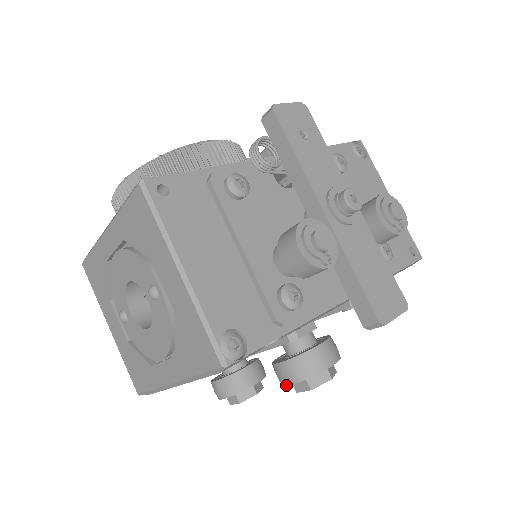
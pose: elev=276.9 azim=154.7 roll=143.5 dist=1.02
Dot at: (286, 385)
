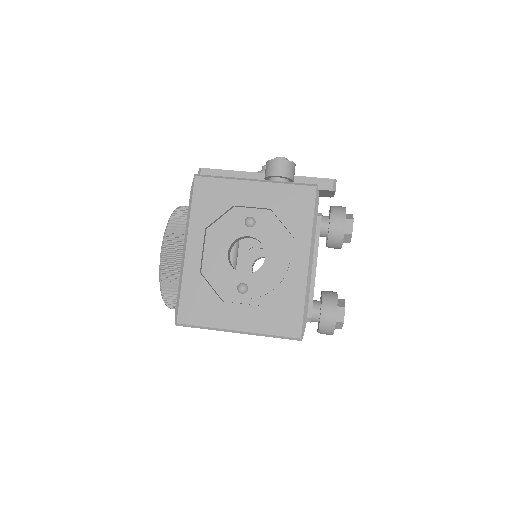
Dot at: (344, 228)
